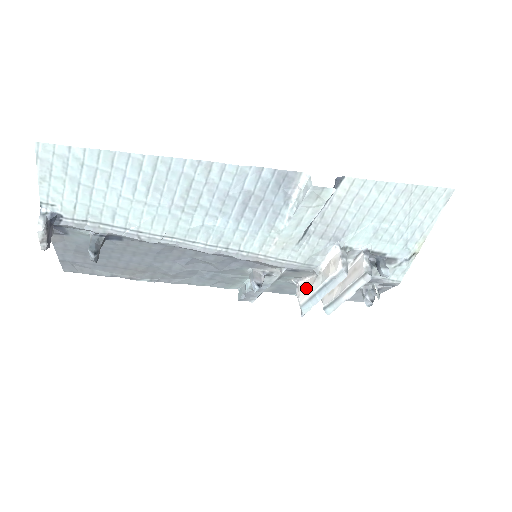
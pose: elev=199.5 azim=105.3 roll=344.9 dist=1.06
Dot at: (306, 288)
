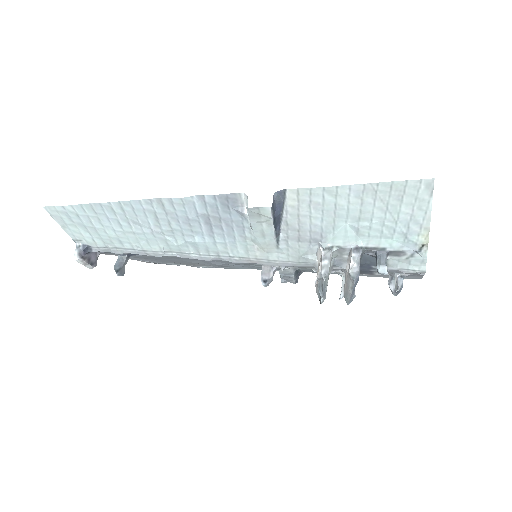
Dot at: occluded
